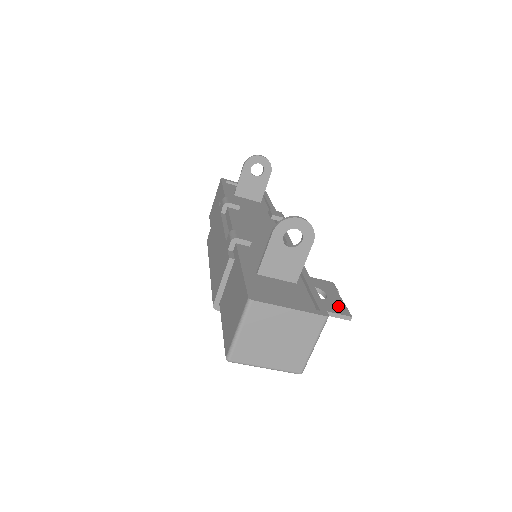
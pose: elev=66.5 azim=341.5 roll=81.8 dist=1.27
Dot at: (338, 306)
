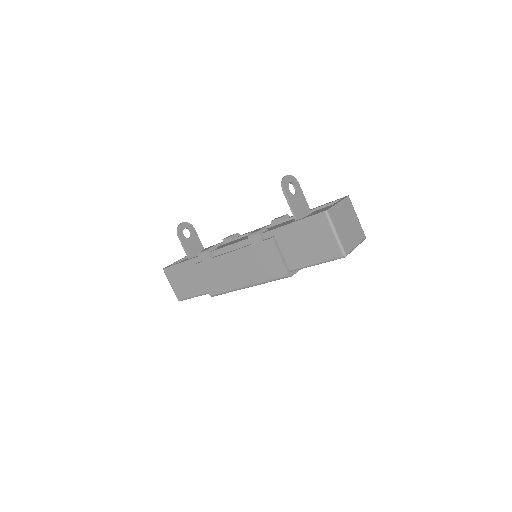
Dot at: occluded
